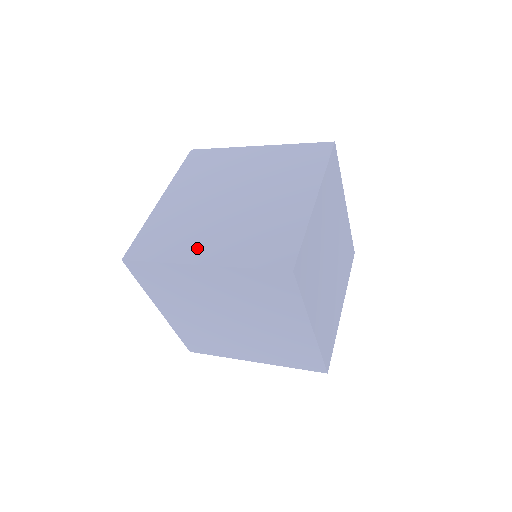
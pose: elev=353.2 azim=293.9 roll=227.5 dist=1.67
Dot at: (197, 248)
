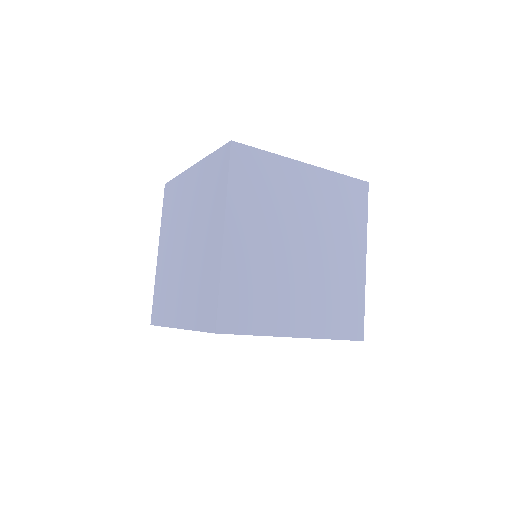
Dot at: (289, 317)
